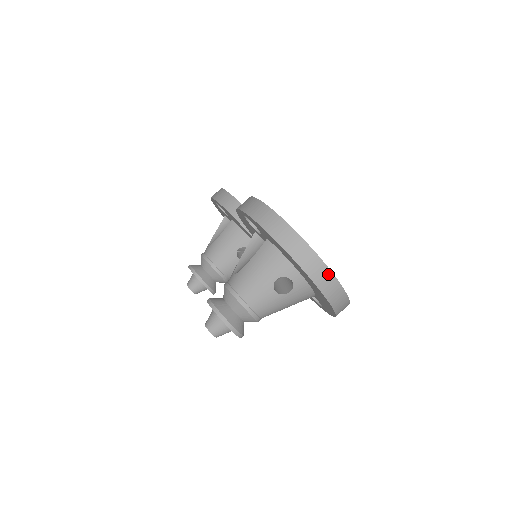
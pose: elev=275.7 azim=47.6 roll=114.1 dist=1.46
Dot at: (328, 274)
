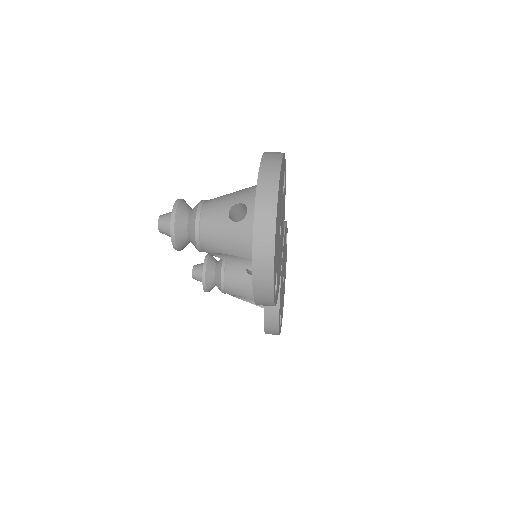
Dot at: (273, 201)
